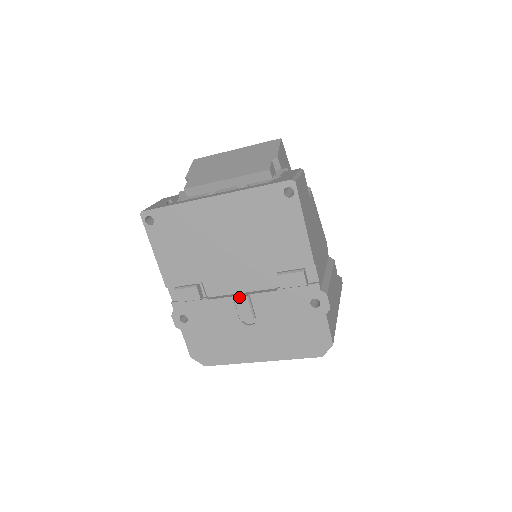
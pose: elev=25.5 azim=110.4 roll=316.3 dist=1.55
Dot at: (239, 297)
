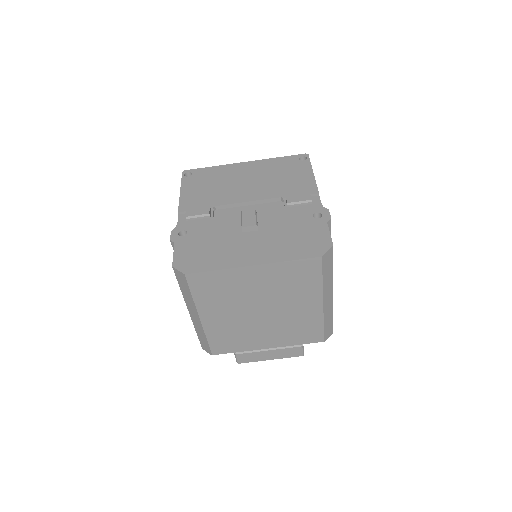
Dot at: (247, 210)
